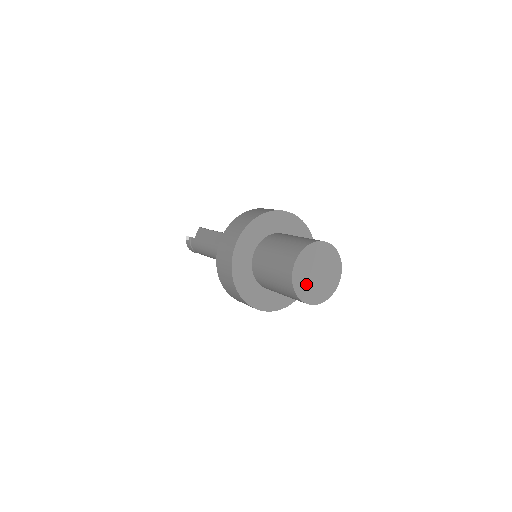
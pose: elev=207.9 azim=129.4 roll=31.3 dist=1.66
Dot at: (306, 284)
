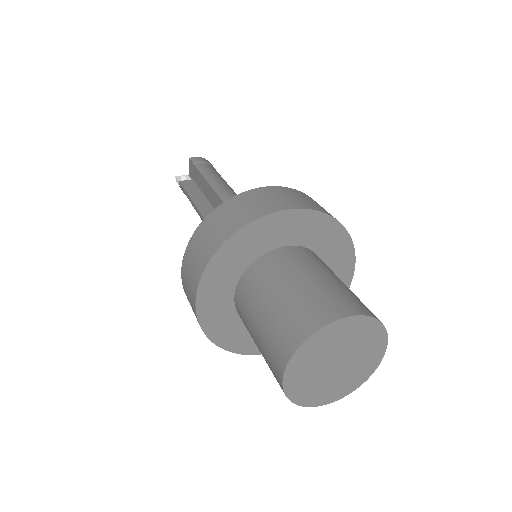
Dot at: (317, 386)
